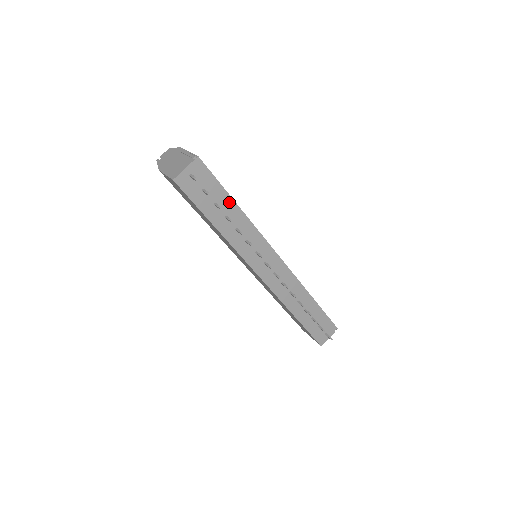
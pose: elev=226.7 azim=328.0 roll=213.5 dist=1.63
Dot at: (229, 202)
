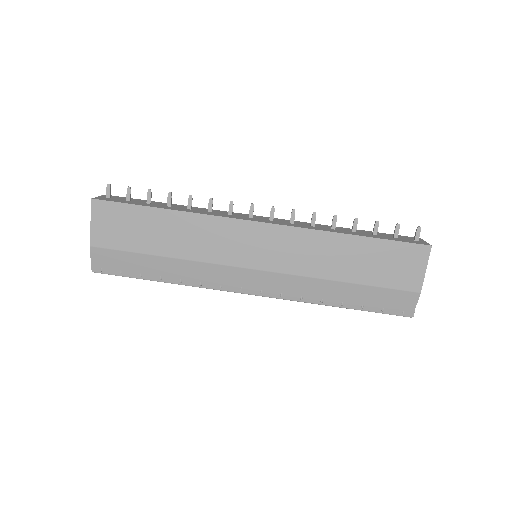
Dot at: occluded
